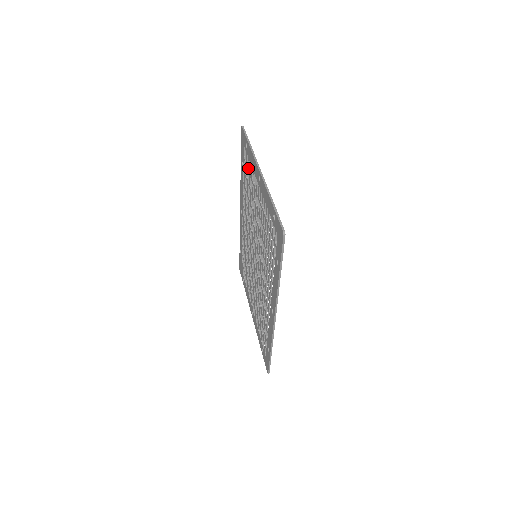
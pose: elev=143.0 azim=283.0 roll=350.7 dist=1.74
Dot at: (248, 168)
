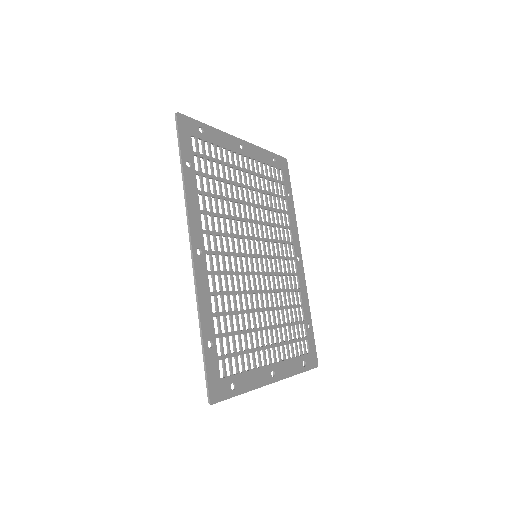
Dot at: (270, 177)
